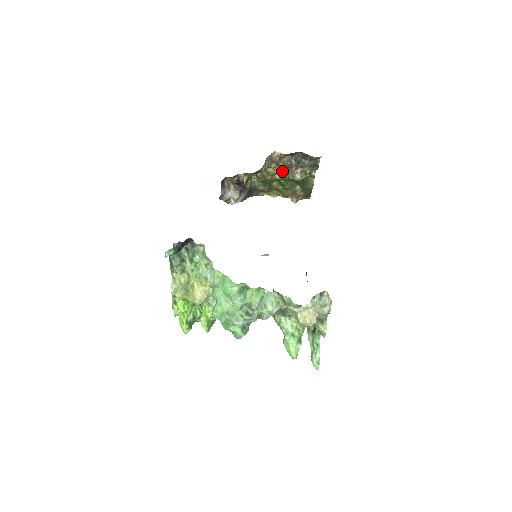
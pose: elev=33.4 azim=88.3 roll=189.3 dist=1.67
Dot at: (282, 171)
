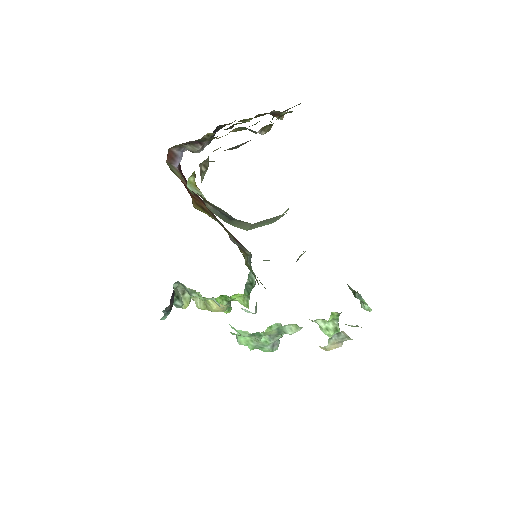
Dot at: (235, 128)
